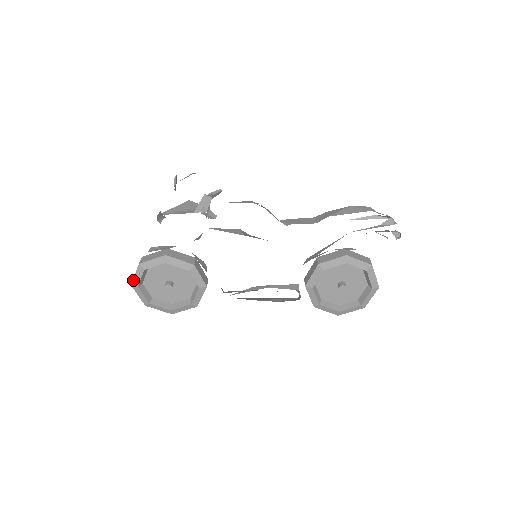
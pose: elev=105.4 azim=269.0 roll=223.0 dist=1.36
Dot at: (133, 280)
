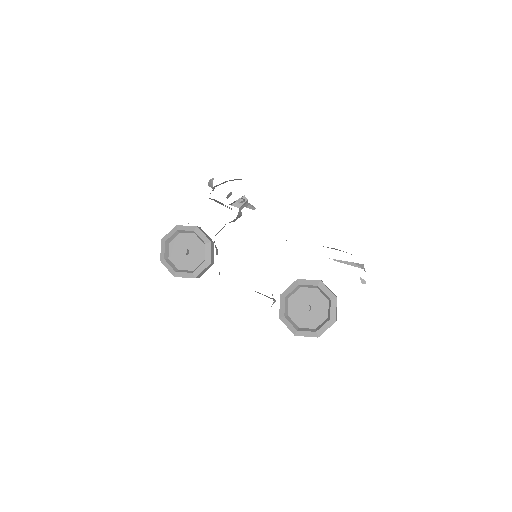
Dot at: (165, 236)
